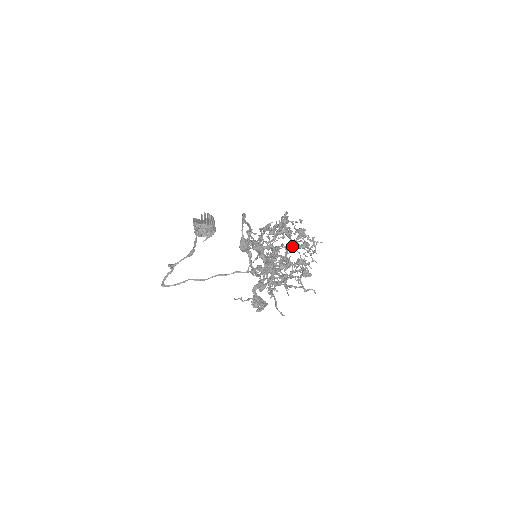
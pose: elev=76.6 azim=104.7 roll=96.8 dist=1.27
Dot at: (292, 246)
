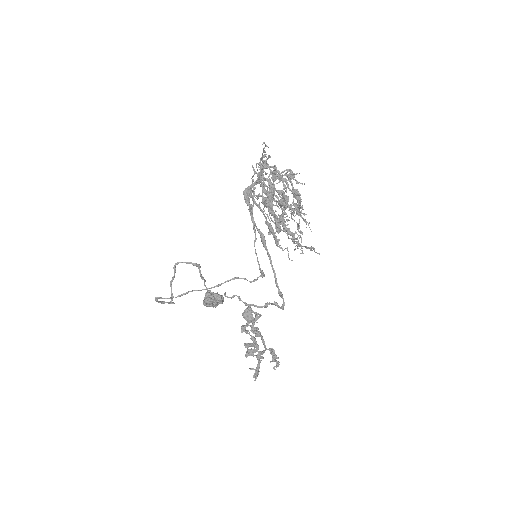
Dot at: occluded
